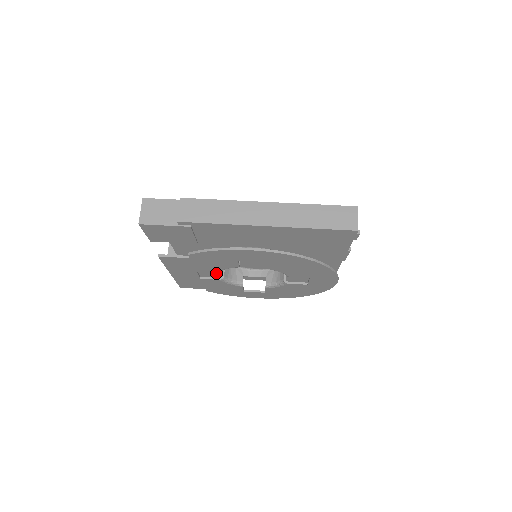
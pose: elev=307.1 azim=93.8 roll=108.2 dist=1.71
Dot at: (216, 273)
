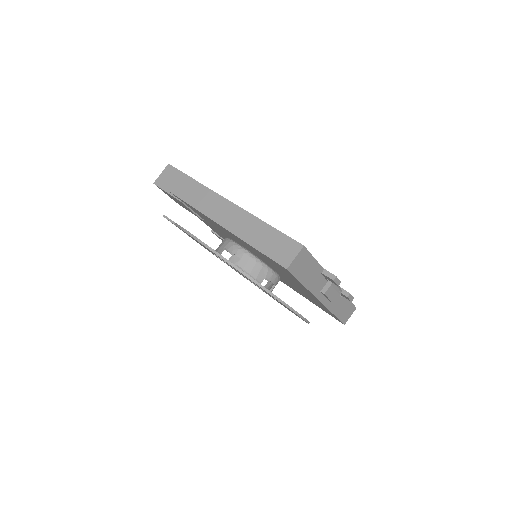
Dot at: occluded
